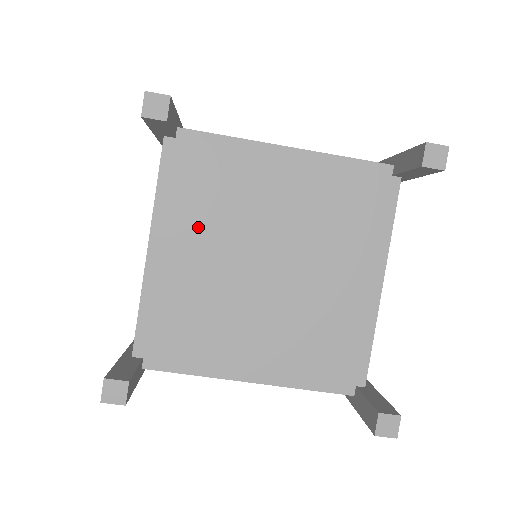
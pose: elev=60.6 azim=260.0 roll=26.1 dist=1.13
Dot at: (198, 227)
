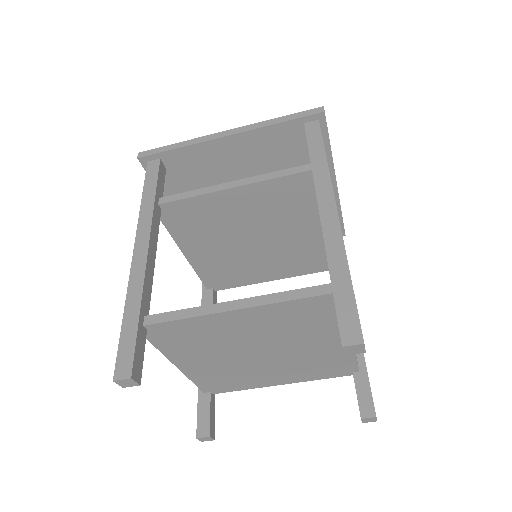
Dot at: (200, 353)
